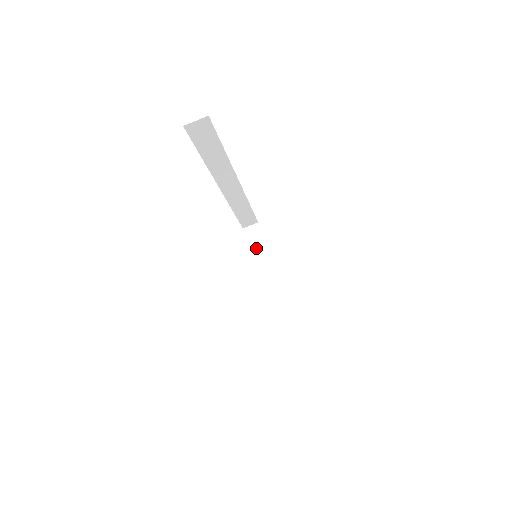
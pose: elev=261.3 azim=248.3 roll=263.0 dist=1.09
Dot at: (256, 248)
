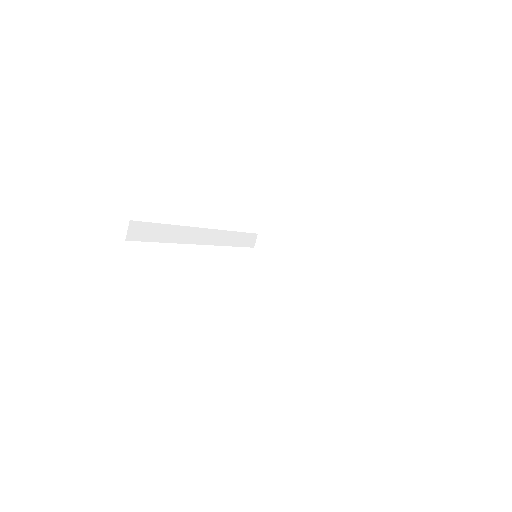
Dot at: (273, 249)
